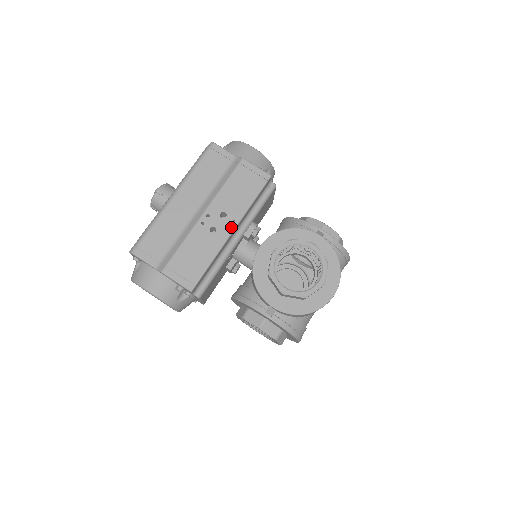
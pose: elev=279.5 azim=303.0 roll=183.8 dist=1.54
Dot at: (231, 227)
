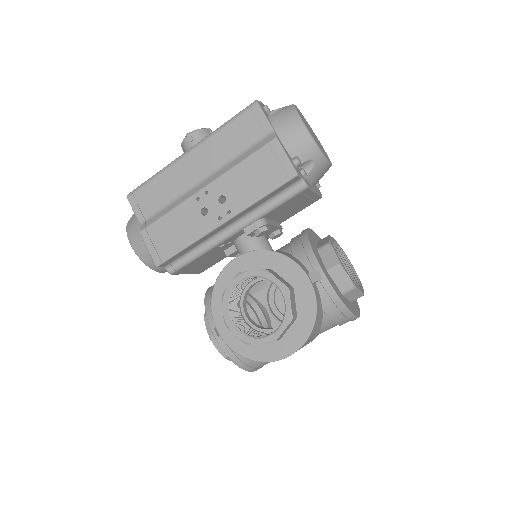
Dot at: (223, 217)
